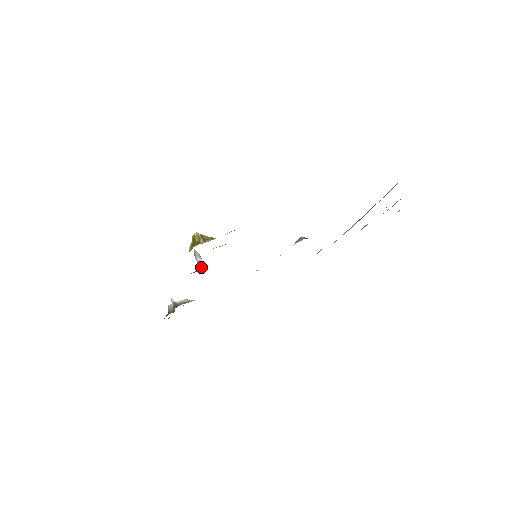
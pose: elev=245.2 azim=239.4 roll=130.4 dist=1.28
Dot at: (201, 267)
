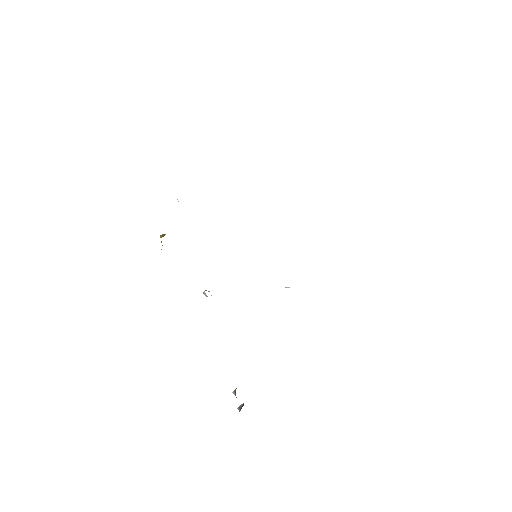
Dot at: occluded
